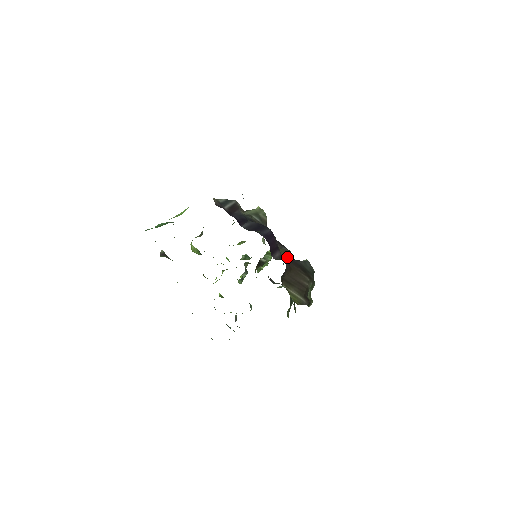
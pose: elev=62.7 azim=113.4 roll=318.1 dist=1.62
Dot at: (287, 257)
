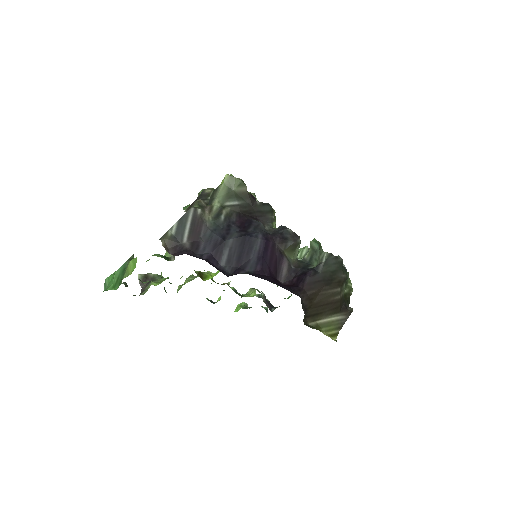
Dot at: (298, 248)
